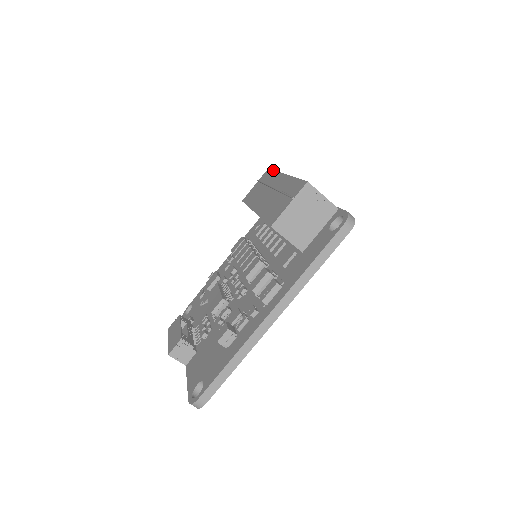
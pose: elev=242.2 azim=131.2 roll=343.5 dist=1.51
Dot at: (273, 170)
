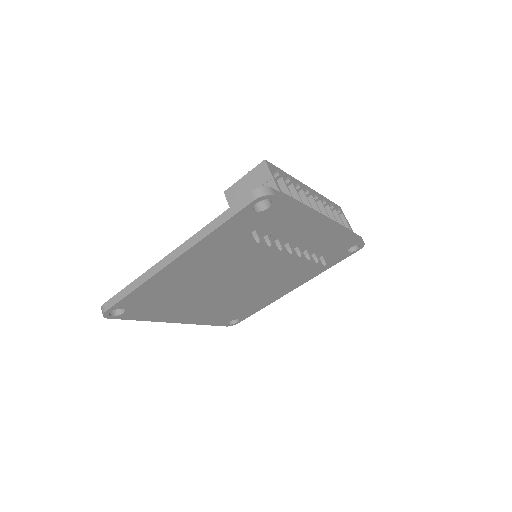
Dot at: occluded
